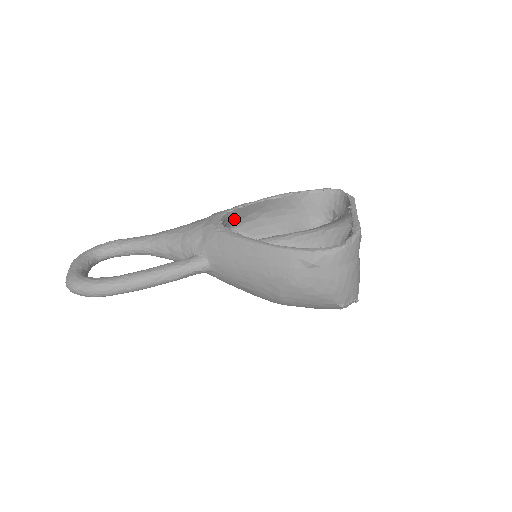
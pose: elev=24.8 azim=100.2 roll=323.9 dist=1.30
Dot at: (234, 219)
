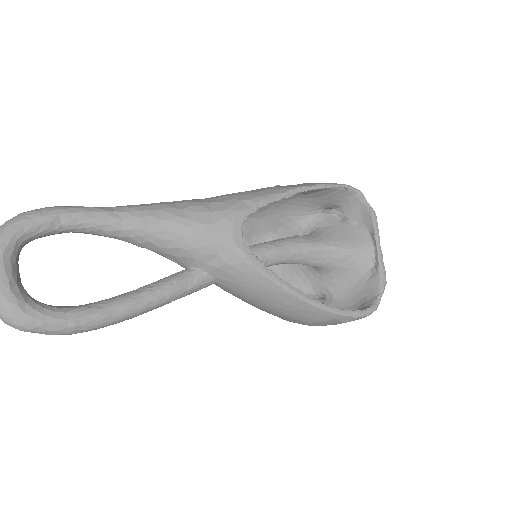
Dot at: occluded
